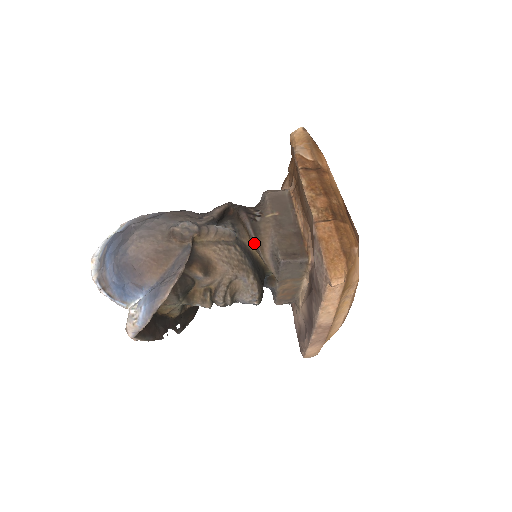
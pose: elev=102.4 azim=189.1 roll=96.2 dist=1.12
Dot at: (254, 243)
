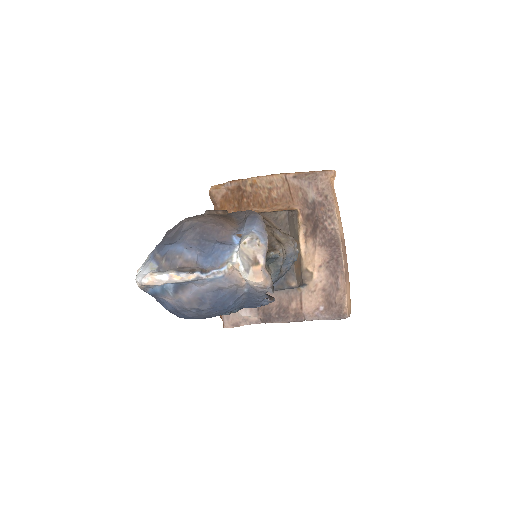
Dot at: occluded
